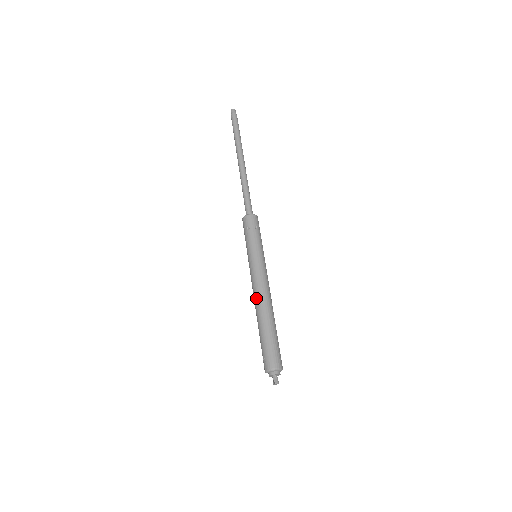
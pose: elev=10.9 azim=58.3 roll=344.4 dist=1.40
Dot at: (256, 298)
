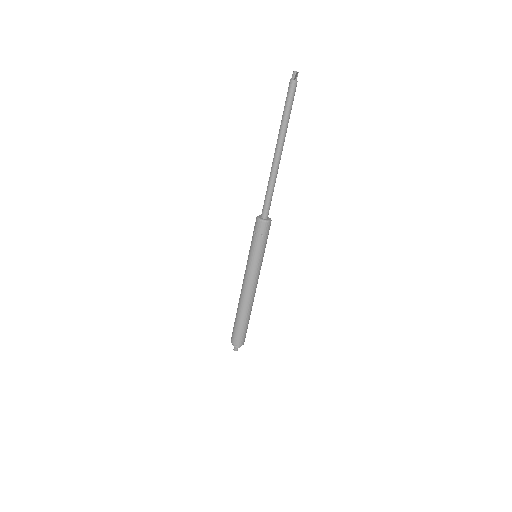
Dot at: (246, 296)
